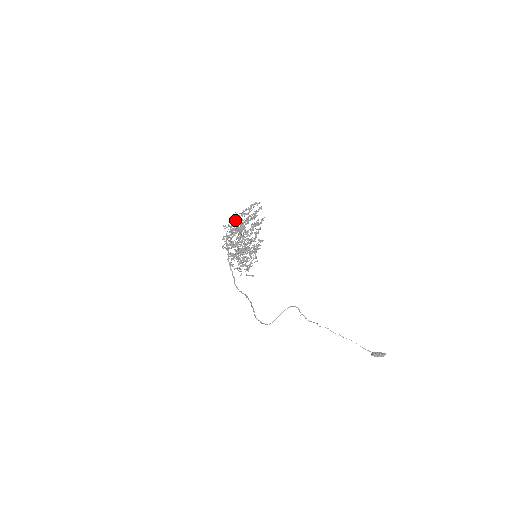
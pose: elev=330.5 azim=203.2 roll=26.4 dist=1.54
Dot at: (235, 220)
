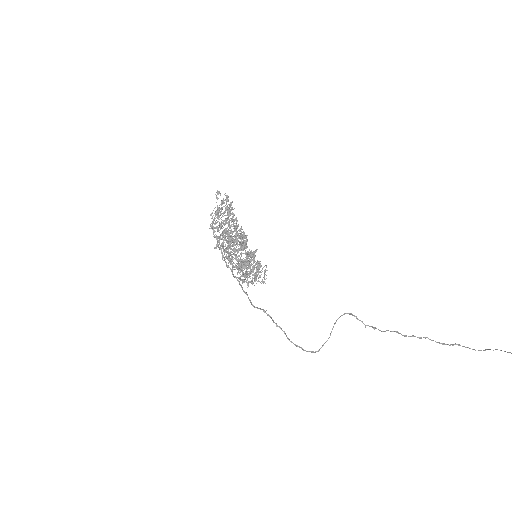
Dot at: (226, 230)
